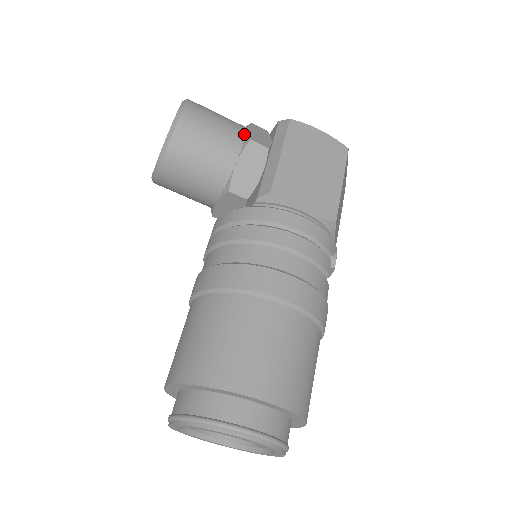
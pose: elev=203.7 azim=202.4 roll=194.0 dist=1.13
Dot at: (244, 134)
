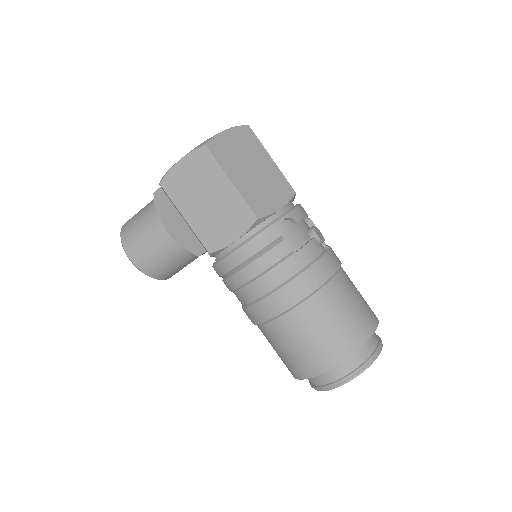
Dot at: (160, 222)
